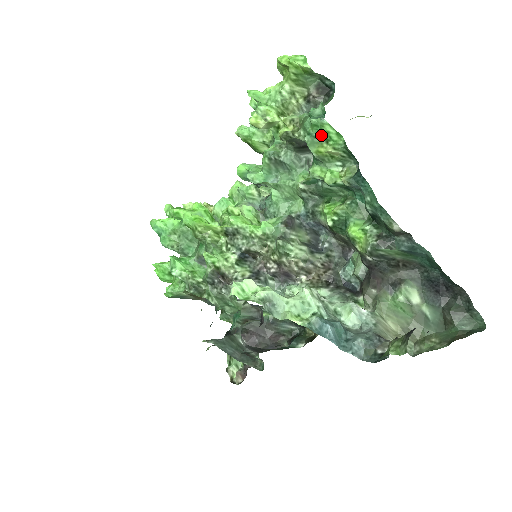
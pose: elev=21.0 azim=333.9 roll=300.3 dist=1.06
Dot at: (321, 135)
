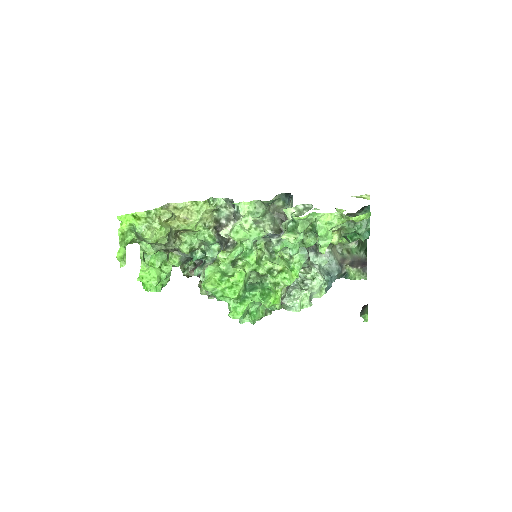
Dot at: occluded
